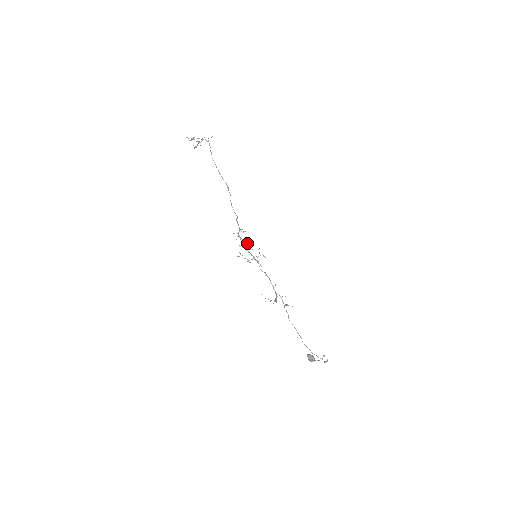
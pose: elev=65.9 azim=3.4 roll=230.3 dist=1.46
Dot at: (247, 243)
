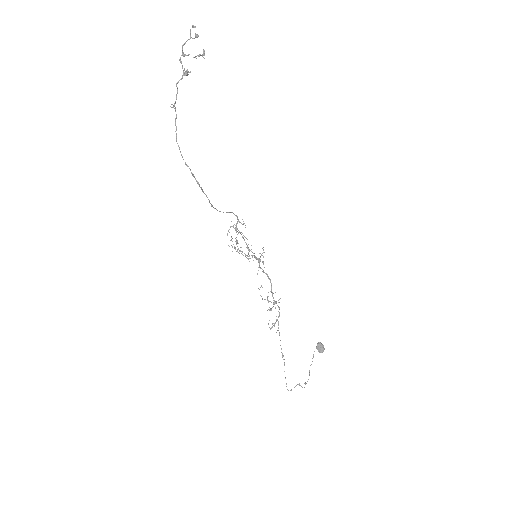
Dot at: (235, 249)
